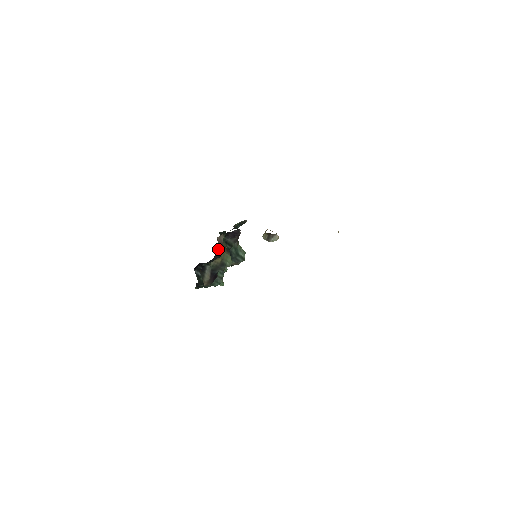
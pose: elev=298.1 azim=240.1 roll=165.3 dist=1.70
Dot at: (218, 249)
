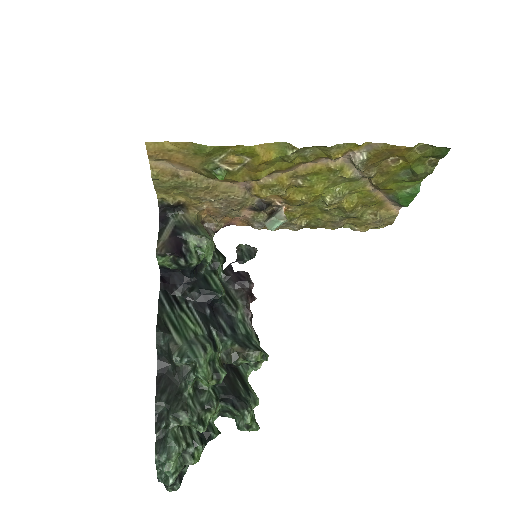
Dot at: (207, 275)
